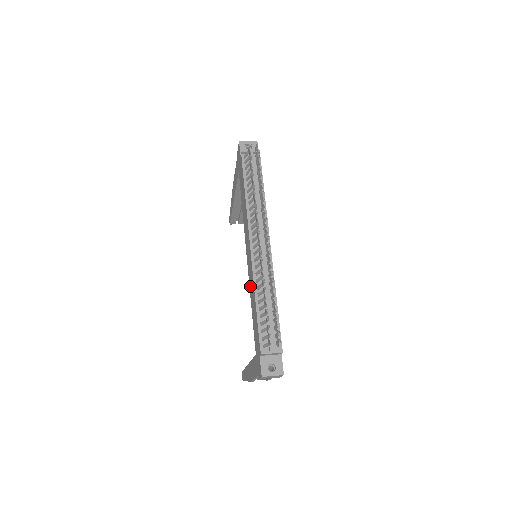
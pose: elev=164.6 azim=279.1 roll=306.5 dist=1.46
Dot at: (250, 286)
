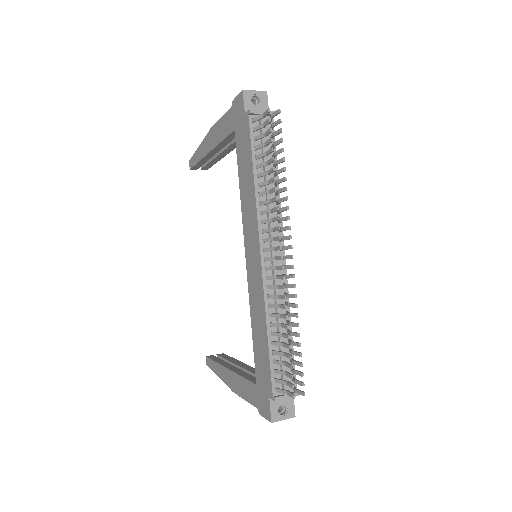
Dot at: (252, 302)
